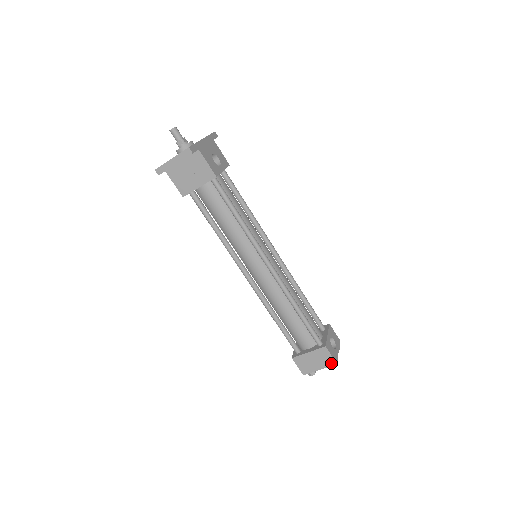
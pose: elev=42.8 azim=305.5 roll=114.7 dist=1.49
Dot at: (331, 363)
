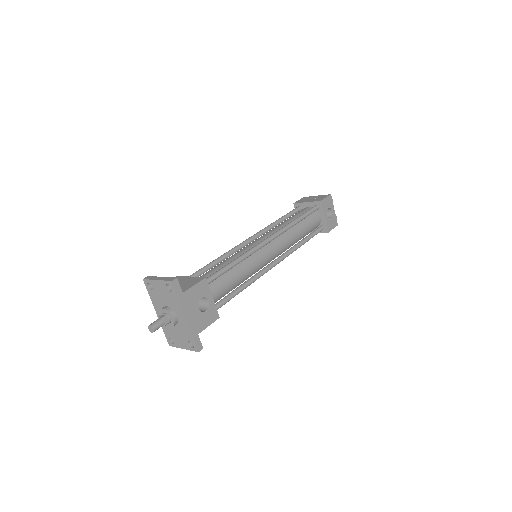
Dot at: occluded
